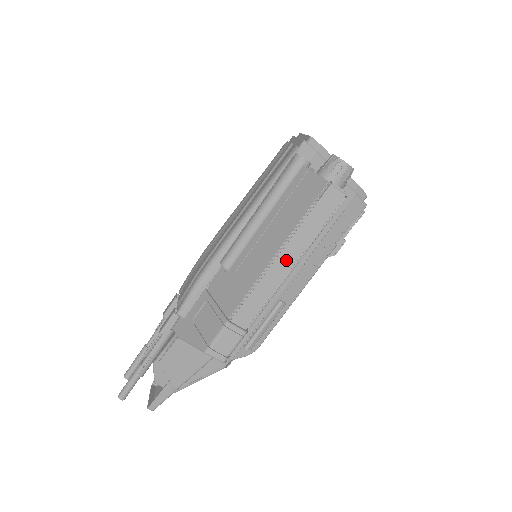
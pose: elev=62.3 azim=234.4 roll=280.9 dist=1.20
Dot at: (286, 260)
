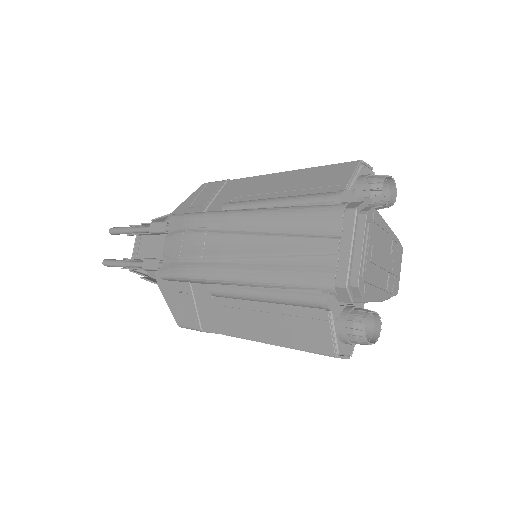
Dot at: occluded
